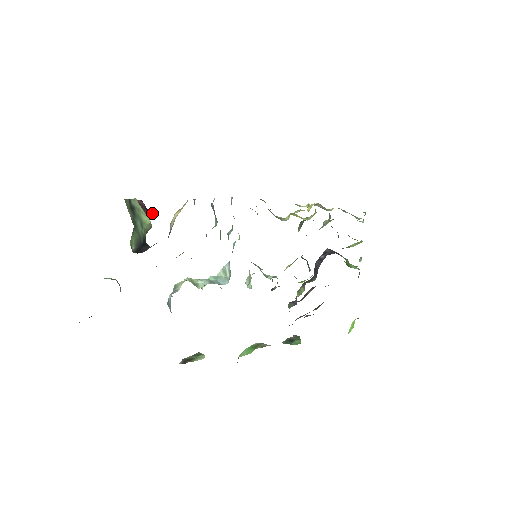
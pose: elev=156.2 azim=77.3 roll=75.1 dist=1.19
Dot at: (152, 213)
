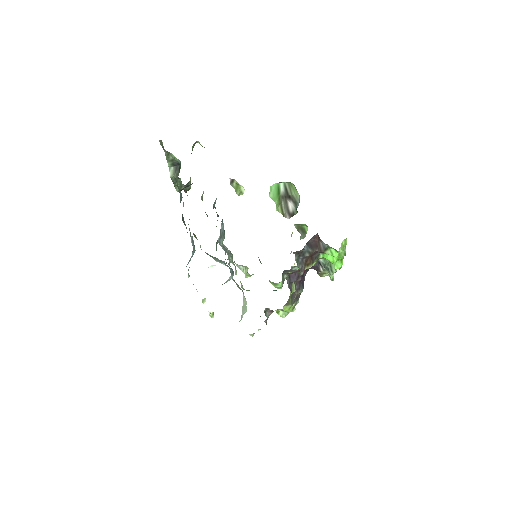
Dot at: occluded
